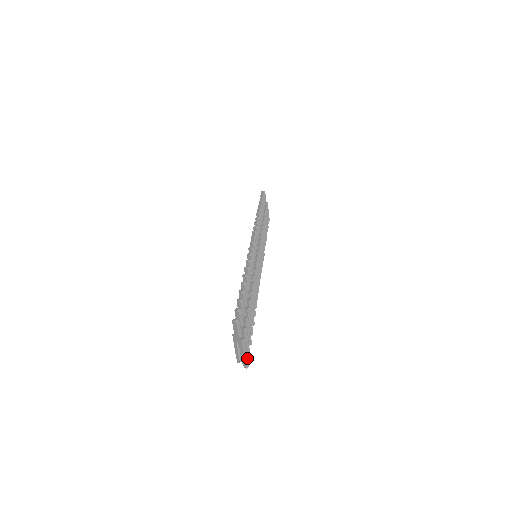
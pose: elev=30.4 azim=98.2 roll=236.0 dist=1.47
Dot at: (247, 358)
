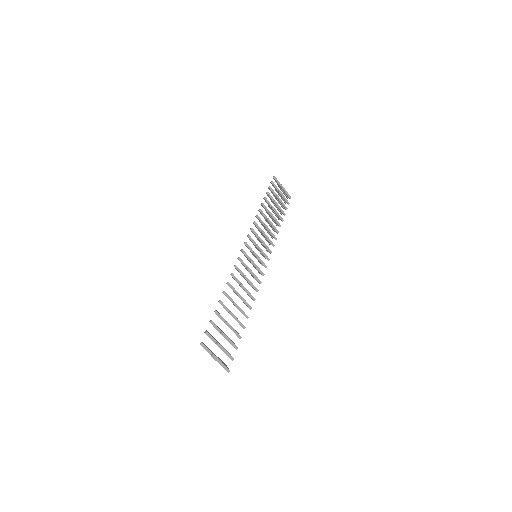
Dot at: (225, 366)
